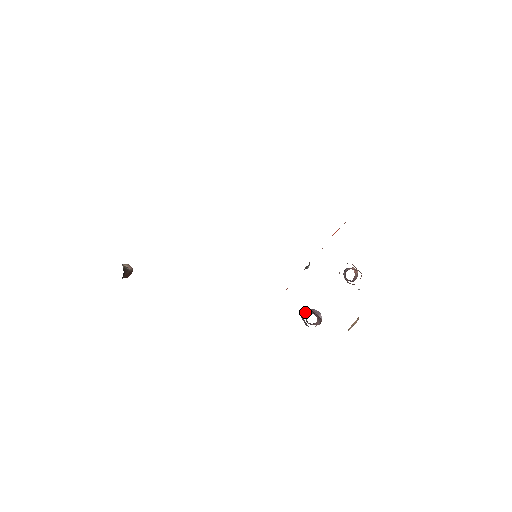
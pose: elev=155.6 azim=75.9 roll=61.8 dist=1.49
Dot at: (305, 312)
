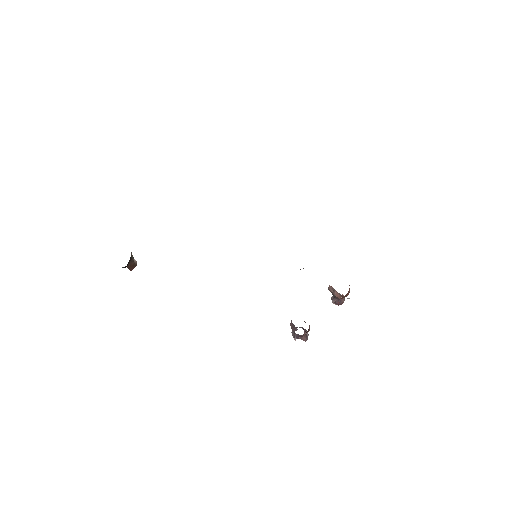
Dot at: occluded
